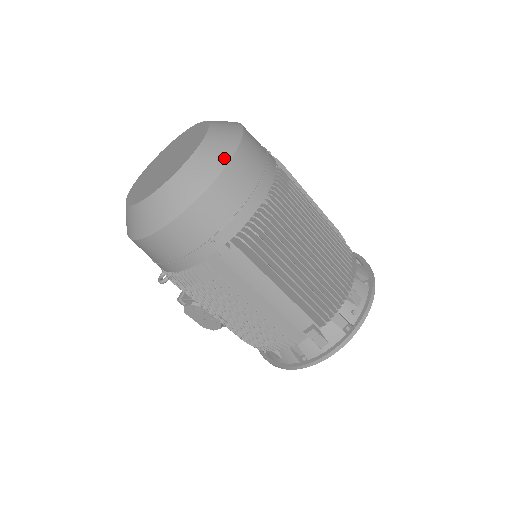
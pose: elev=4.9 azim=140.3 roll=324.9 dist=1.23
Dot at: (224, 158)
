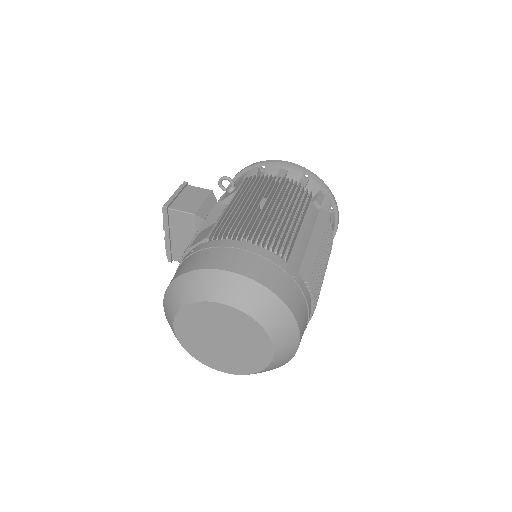
Dot at: (295, 346)
